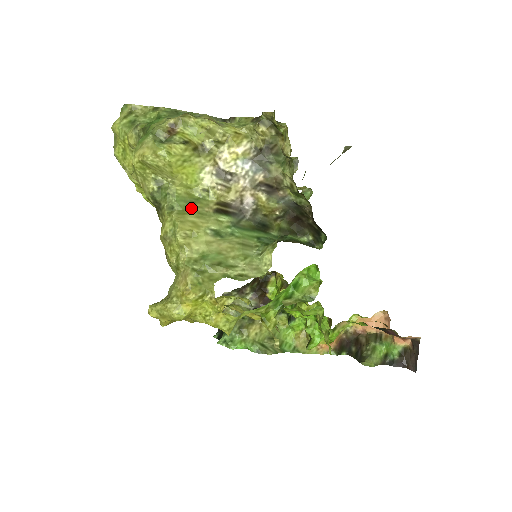
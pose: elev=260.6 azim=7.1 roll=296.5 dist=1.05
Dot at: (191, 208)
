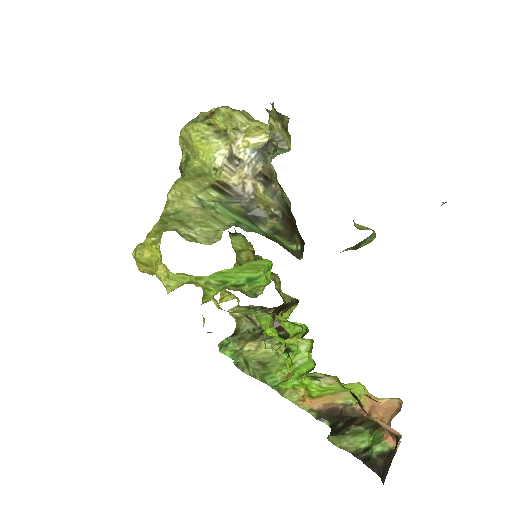
Dot at: (195, 178)
